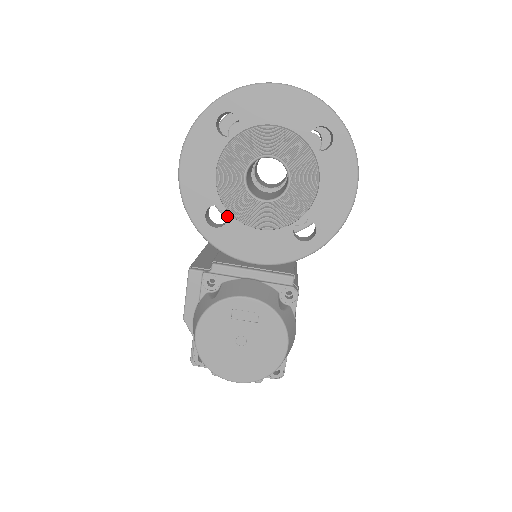
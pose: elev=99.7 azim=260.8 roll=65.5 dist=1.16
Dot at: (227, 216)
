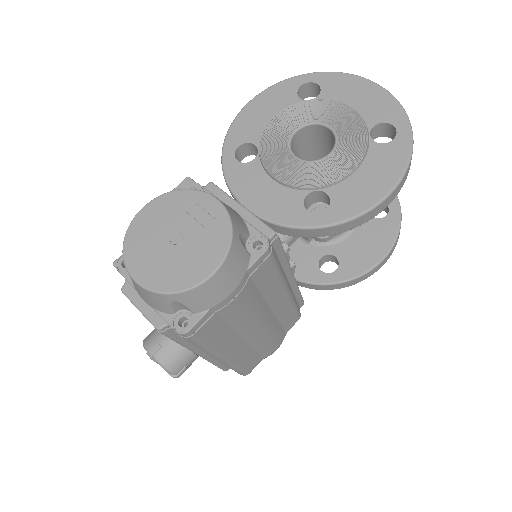
Dot at: occluded
